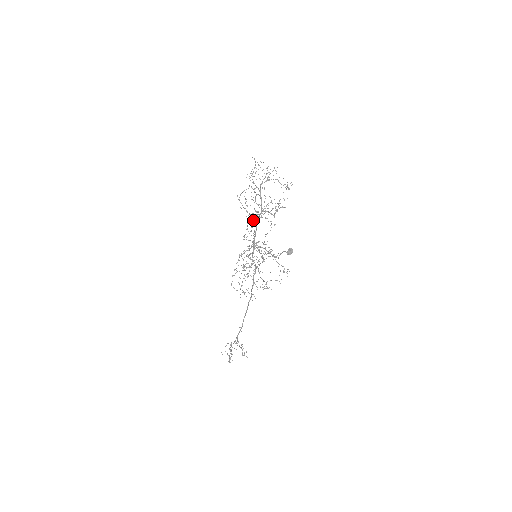
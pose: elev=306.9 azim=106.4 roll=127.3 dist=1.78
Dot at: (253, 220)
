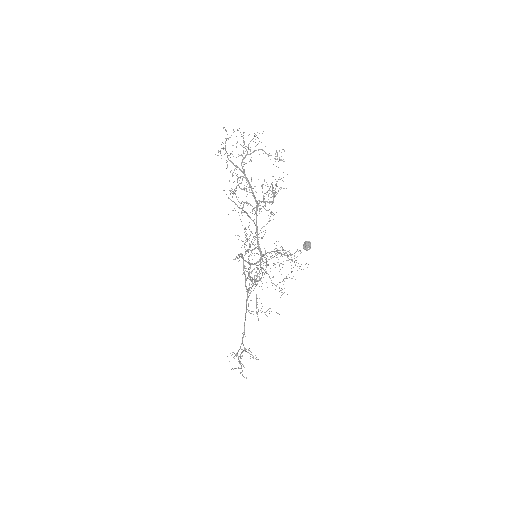
Dot at: occluded
